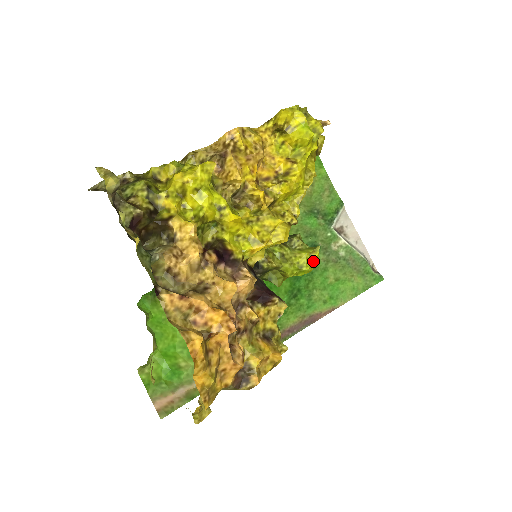
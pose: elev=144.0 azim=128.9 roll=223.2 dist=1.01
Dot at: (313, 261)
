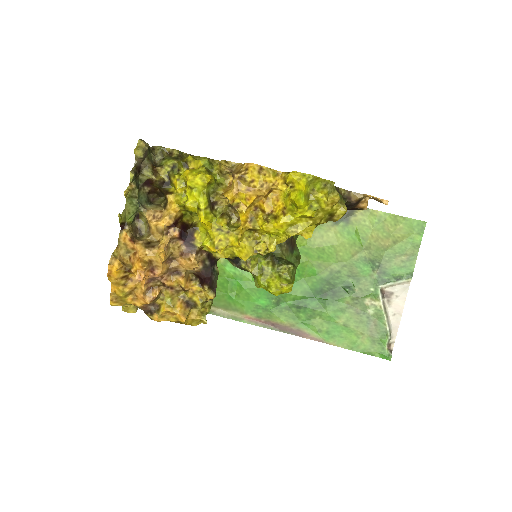
Dot at: (282, 290)
